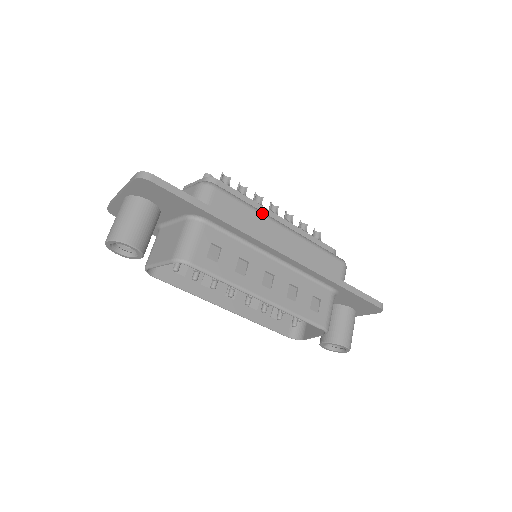
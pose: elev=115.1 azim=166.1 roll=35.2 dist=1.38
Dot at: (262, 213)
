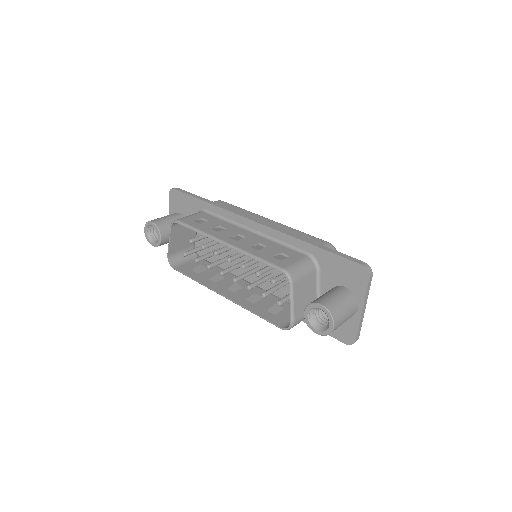
Dot at: (253, 213)
